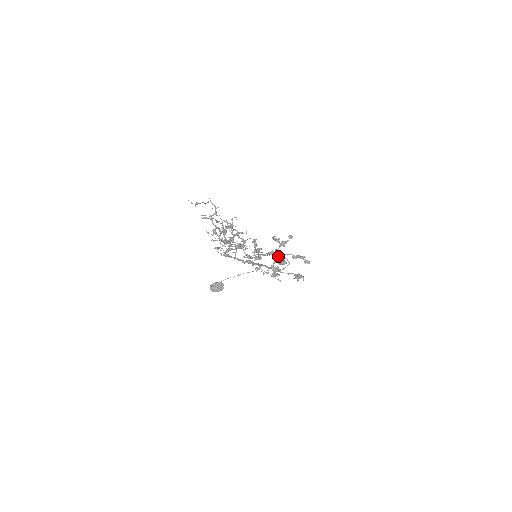
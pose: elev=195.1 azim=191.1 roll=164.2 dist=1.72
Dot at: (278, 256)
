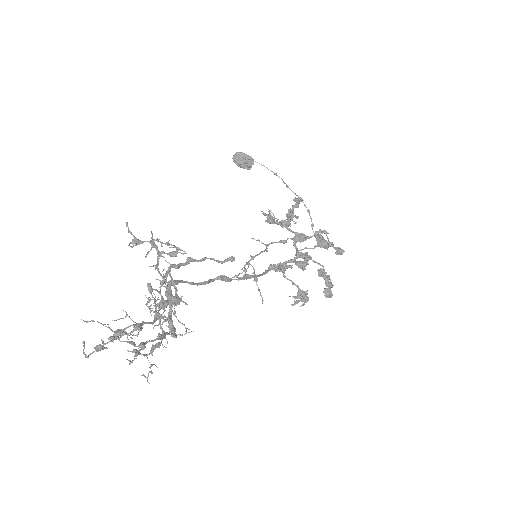
Dot at: (301, 256)
